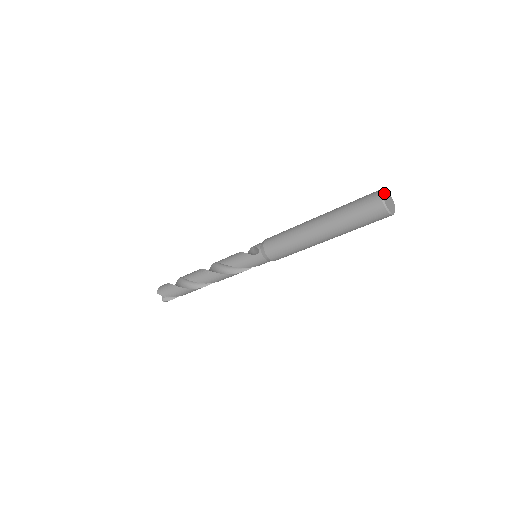
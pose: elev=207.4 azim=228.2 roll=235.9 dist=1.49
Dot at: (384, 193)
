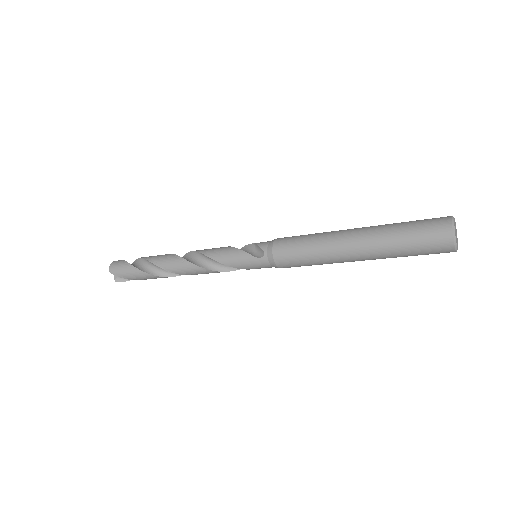
Dot at: (454, 224)
